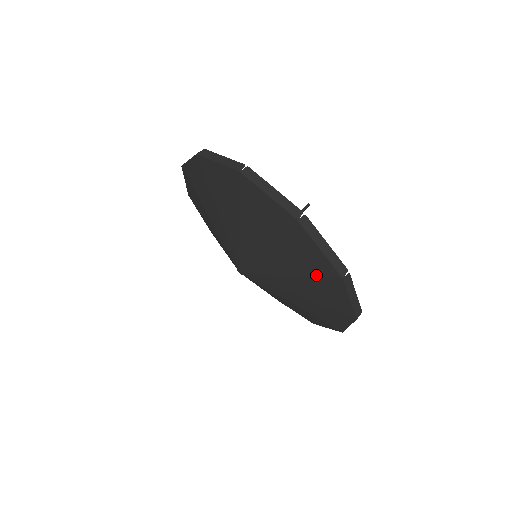
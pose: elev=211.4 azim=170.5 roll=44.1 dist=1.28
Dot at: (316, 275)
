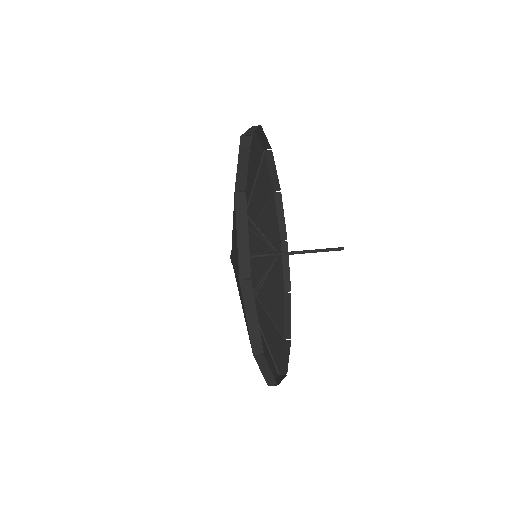
Dot at: occluded
